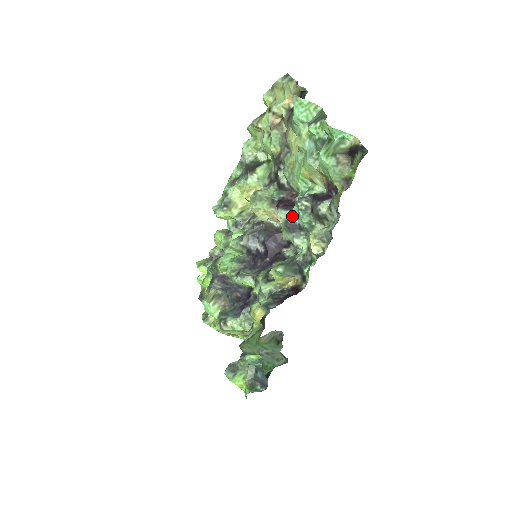
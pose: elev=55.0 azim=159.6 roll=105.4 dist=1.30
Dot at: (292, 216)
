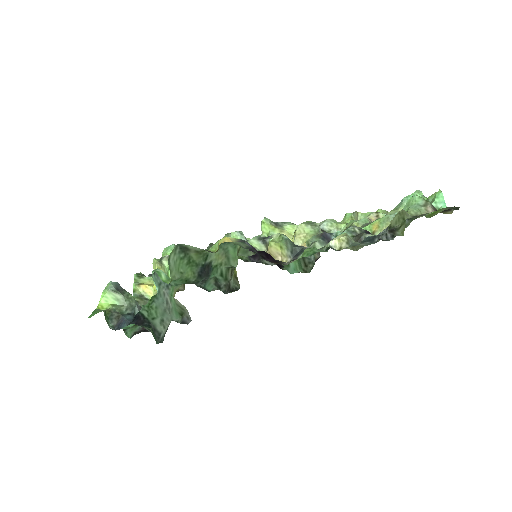
Dot at: (333, 234)
